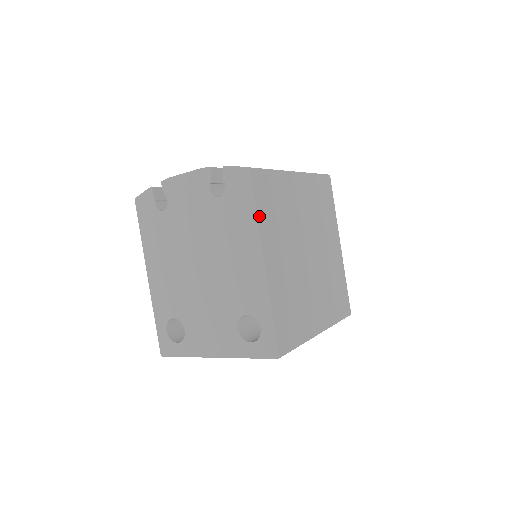
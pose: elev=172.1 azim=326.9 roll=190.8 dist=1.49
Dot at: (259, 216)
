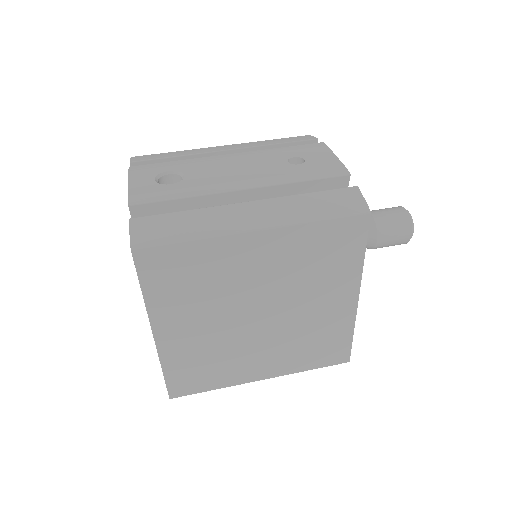
Dot at: (148, 295)
